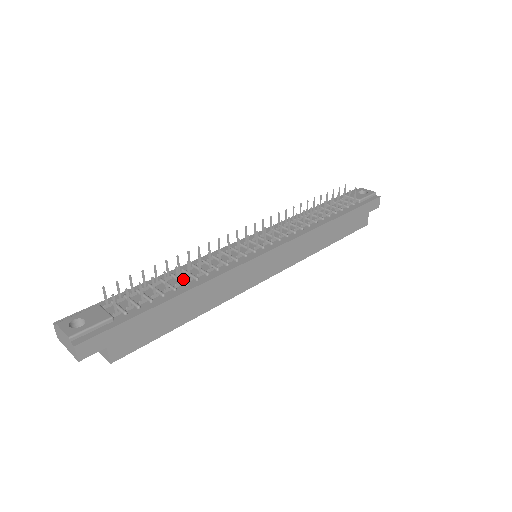
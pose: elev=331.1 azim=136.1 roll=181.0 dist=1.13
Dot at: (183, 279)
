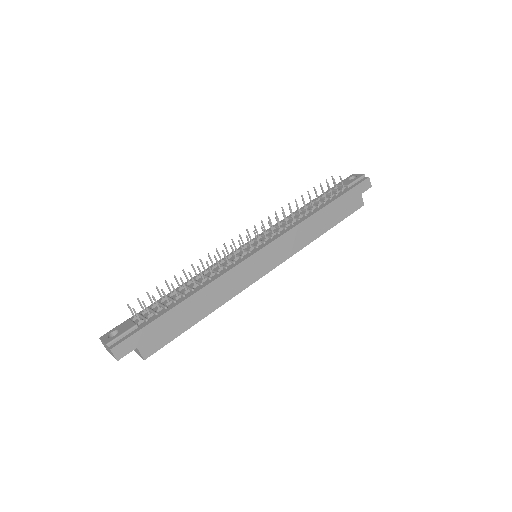
Dot at: (192, 287)
